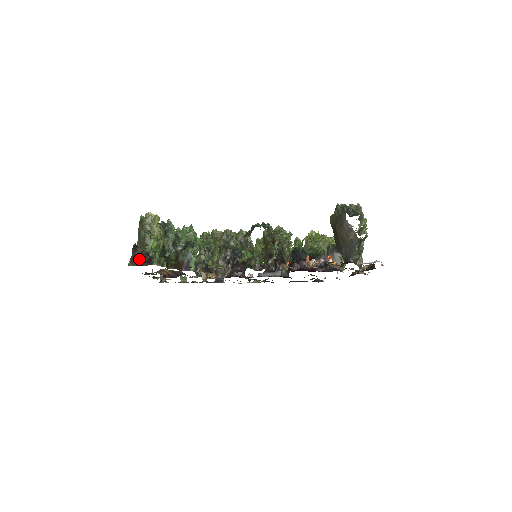
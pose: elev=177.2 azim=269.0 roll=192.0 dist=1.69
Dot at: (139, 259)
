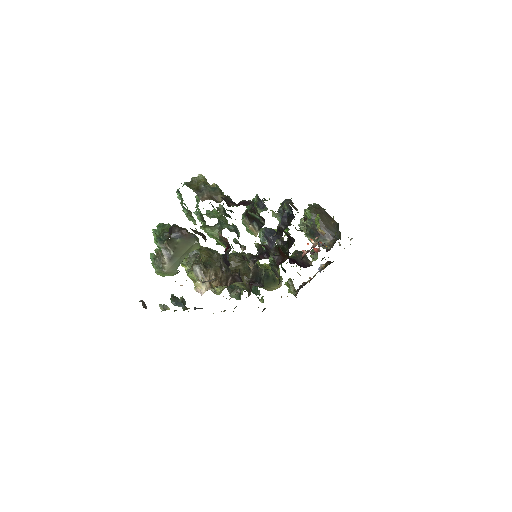
Dot at: (227, 205)
